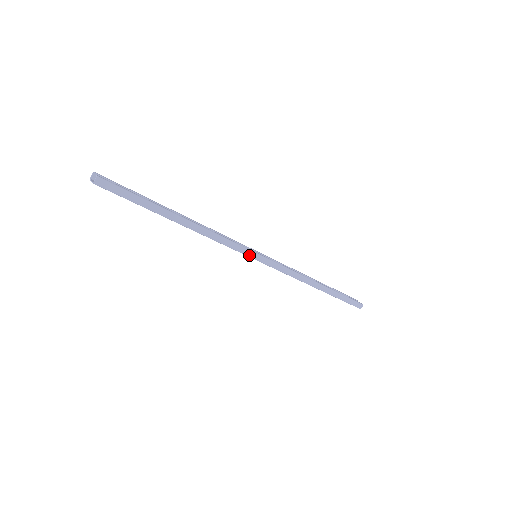
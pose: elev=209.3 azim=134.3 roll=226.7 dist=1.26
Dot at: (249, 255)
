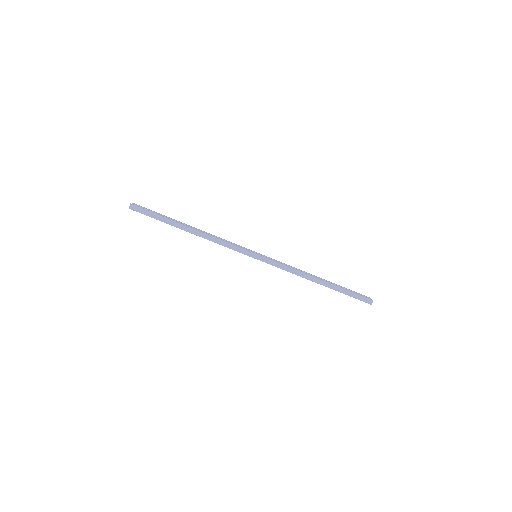
Dot at: (247, 254)
